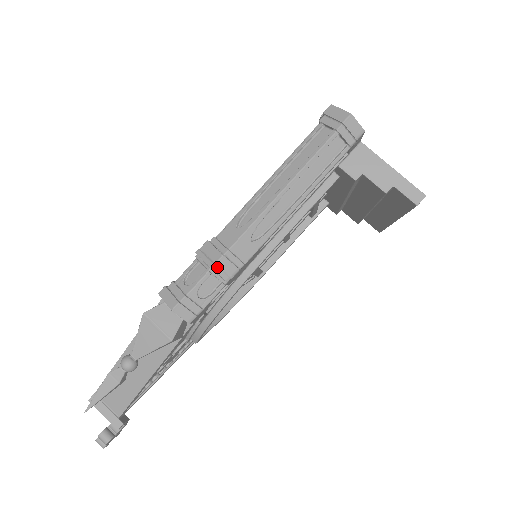
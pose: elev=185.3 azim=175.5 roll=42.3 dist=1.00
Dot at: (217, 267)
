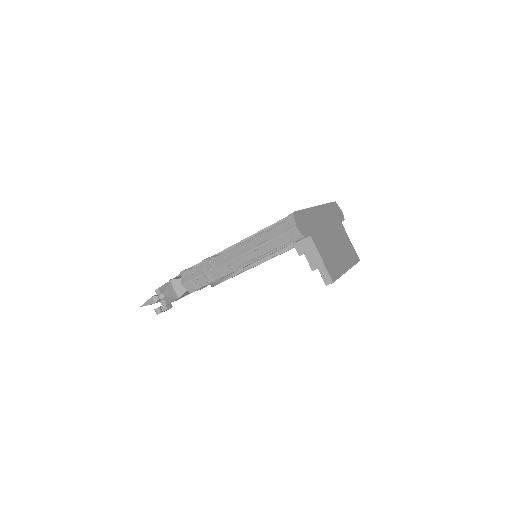
Dot at: (207, 275)
